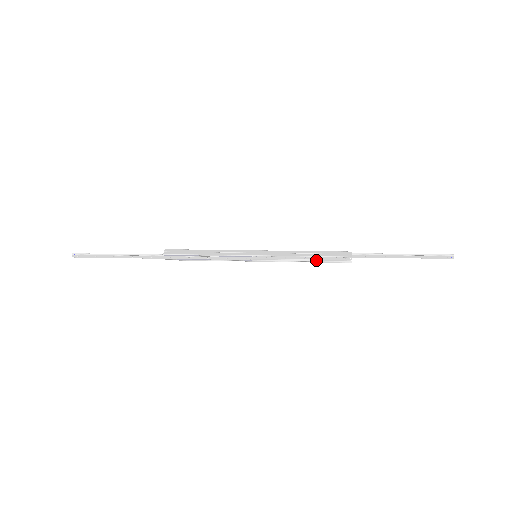
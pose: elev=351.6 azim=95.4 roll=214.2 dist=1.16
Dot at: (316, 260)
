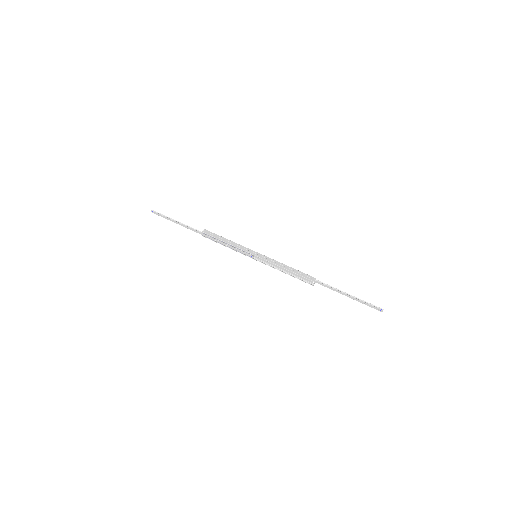
Dot at: (292, 274)
